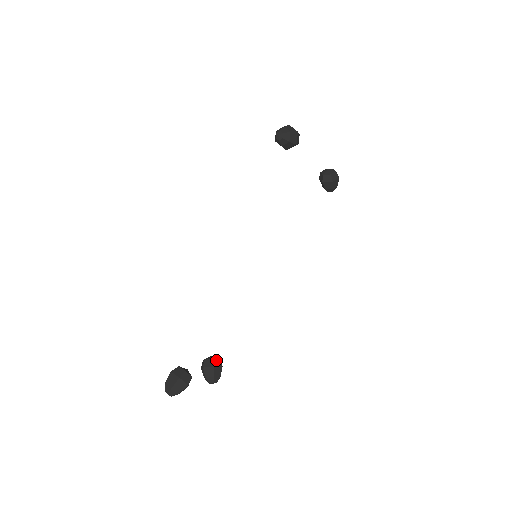
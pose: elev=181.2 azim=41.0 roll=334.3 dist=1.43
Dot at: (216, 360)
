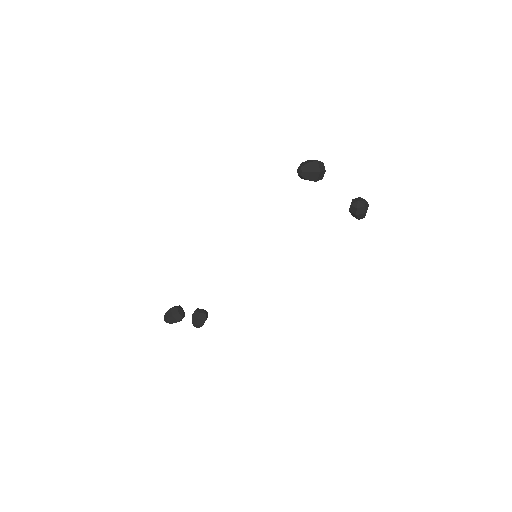
Dot at: (202, 315)
